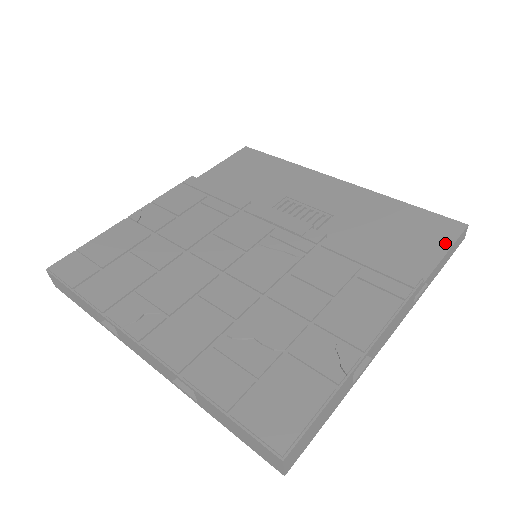
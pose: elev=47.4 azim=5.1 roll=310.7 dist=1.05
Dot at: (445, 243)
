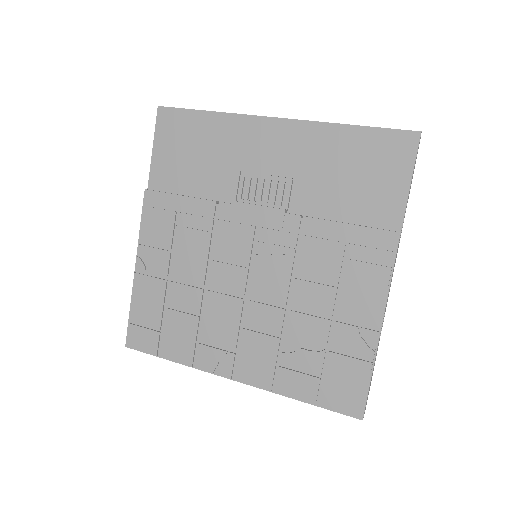
Dot at: (406, 171)
